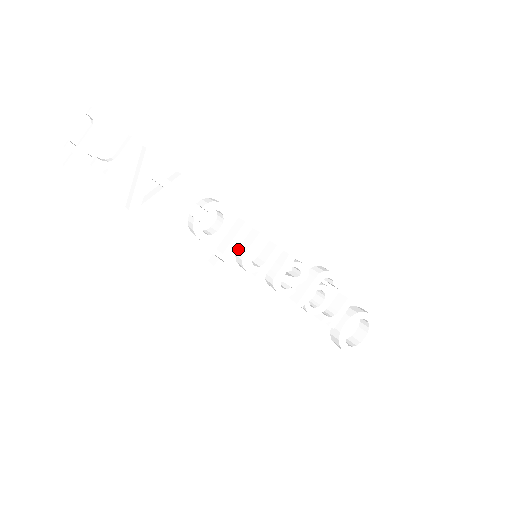
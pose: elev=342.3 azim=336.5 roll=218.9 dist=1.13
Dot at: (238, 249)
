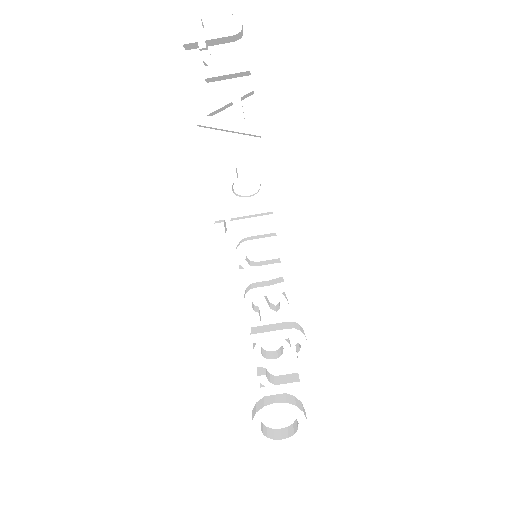
Dot at: (248, 237)
